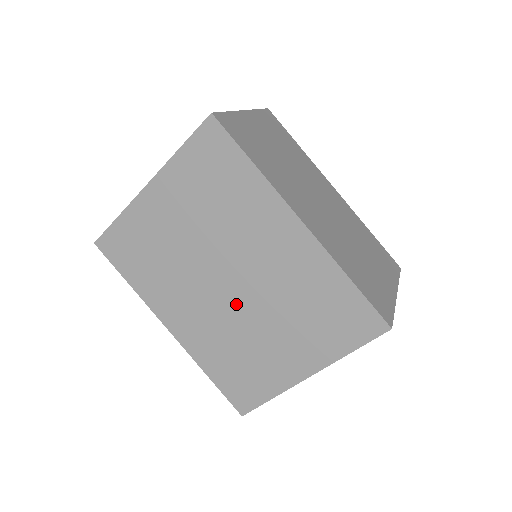
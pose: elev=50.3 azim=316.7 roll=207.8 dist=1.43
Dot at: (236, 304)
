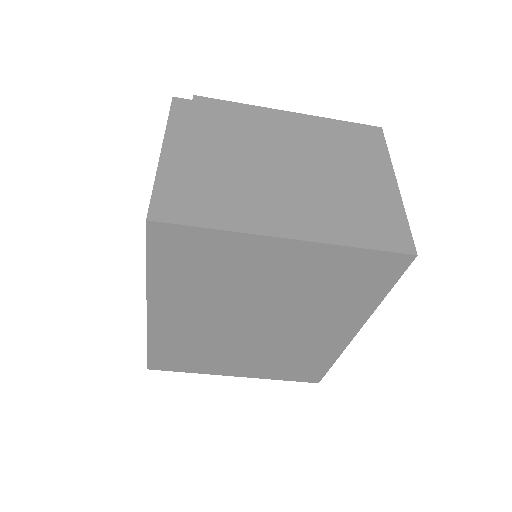
Dot at: (241, 334)
